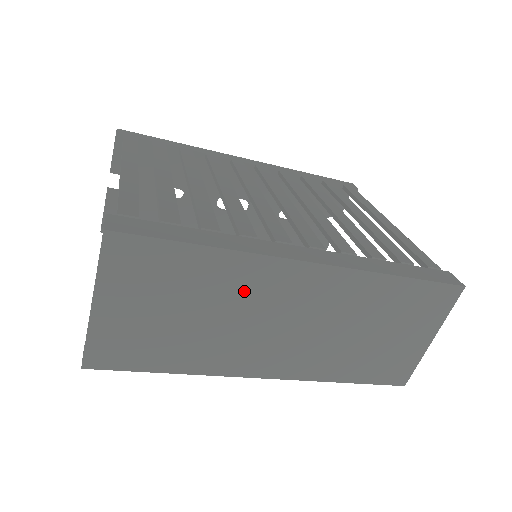
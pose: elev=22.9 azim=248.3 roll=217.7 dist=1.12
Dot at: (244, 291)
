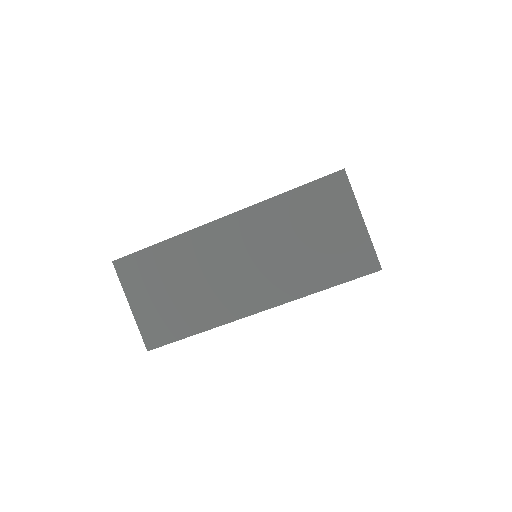
Dot at: (198, 257)
